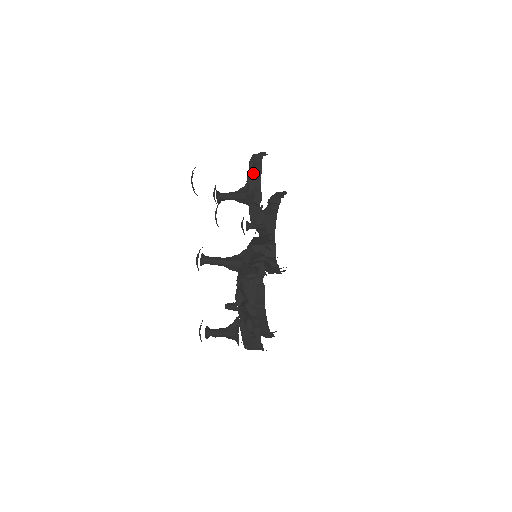
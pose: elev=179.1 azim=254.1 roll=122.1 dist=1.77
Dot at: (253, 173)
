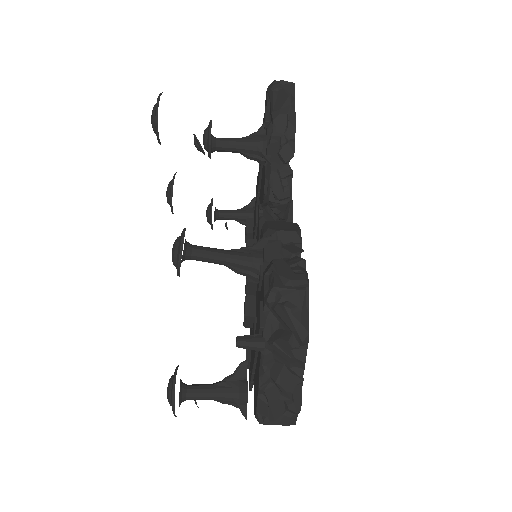
Dot at: (282, 107)
